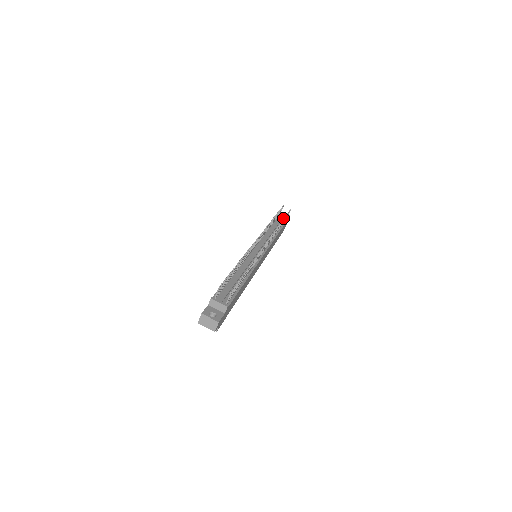
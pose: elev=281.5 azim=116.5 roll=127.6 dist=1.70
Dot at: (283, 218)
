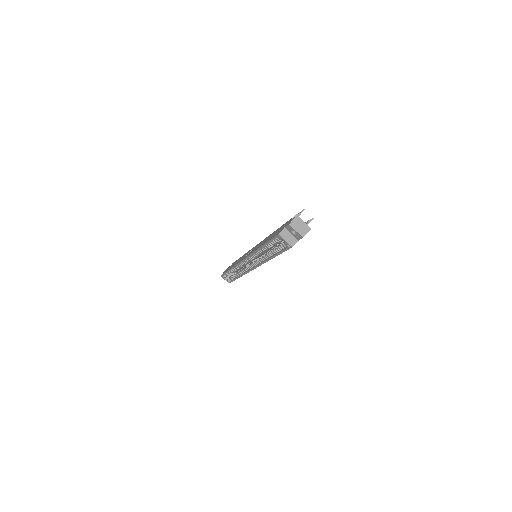
Dot at: occluded
